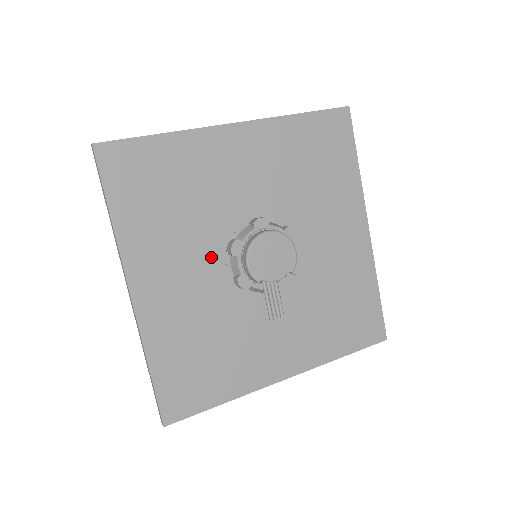
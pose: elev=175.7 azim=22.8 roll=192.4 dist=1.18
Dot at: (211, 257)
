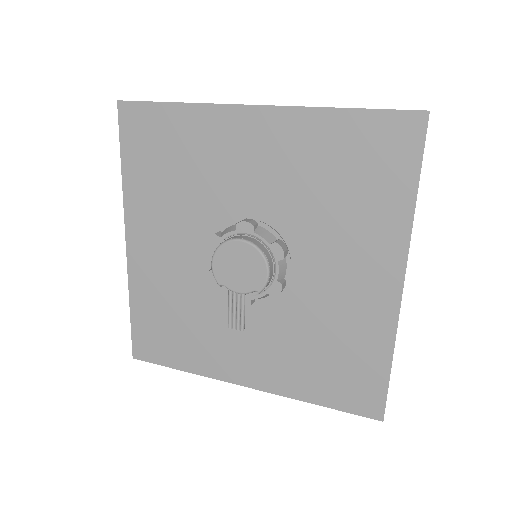
Dot at: (198, 240)
